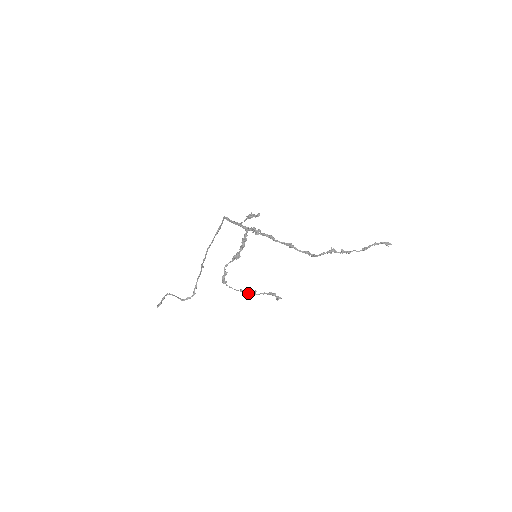
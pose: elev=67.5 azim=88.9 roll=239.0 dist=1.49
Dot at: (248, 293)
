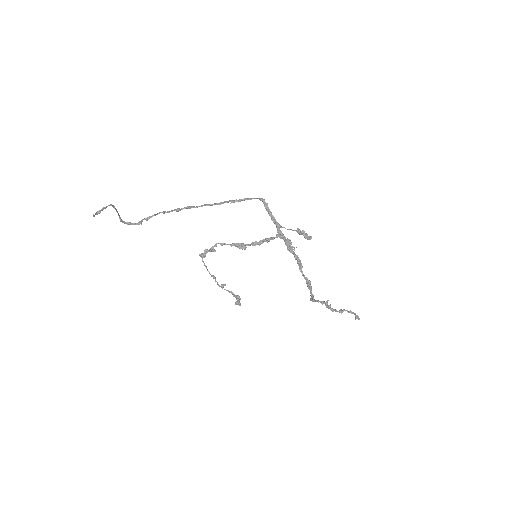
Dot at: occluded
